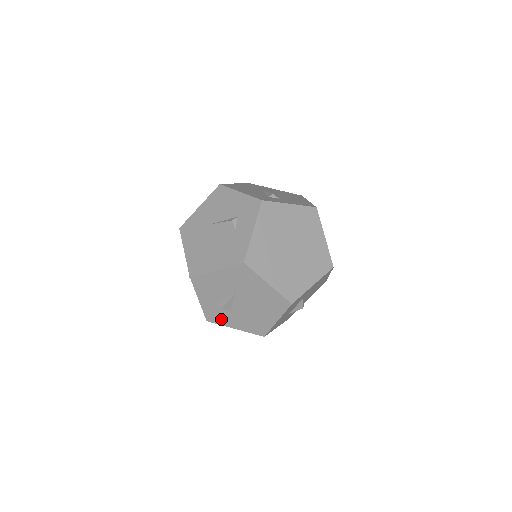
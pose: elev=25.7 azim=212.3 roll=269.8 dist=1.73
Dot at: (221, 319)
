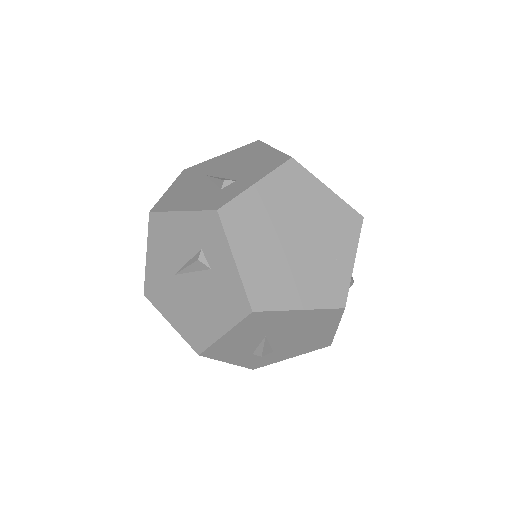
Dot at: (268, 360)
